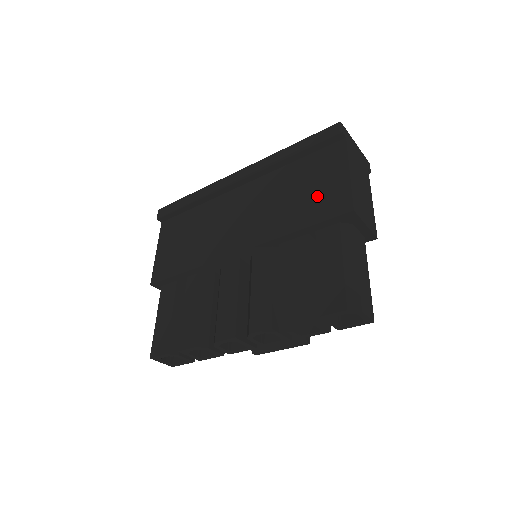
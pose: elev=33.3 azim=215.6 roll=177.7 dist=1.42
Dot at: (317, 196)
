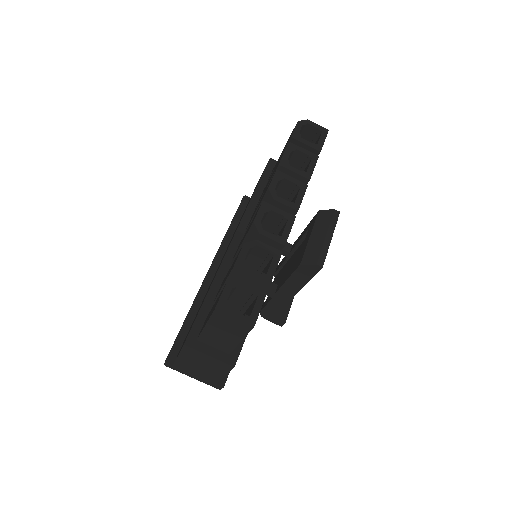
Dot at: (253, 192)
